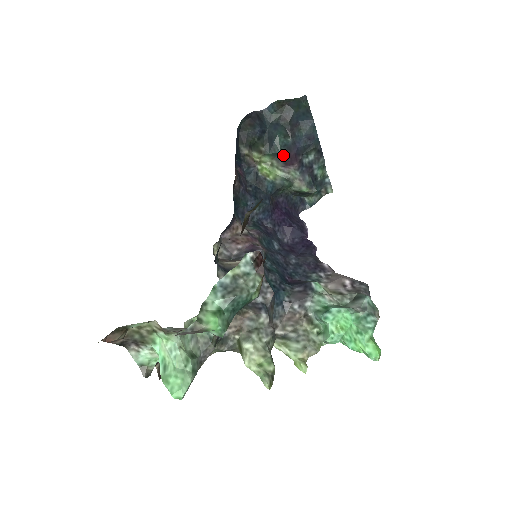
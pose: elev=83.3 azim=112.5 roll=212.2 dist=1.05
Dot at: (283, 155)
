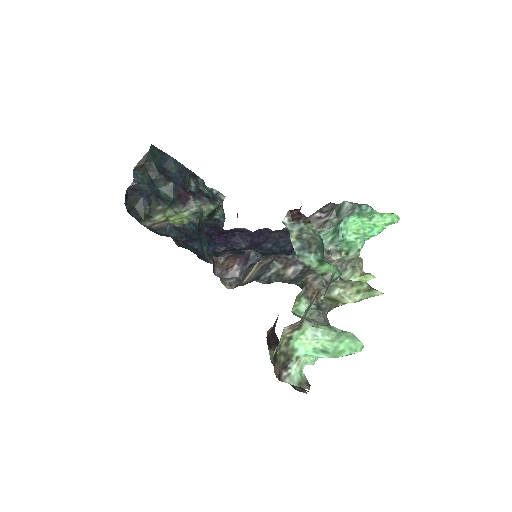
Dot at: (176, 199)
